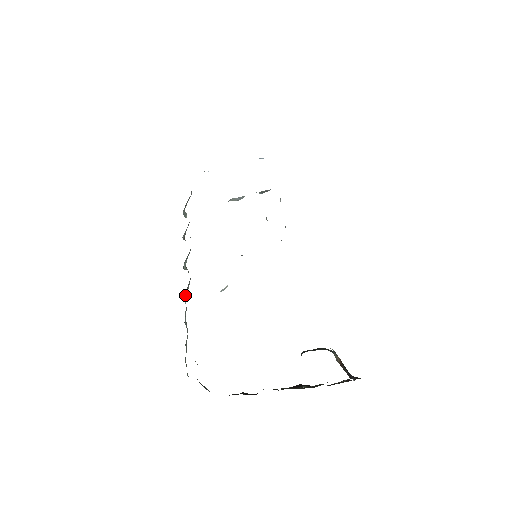
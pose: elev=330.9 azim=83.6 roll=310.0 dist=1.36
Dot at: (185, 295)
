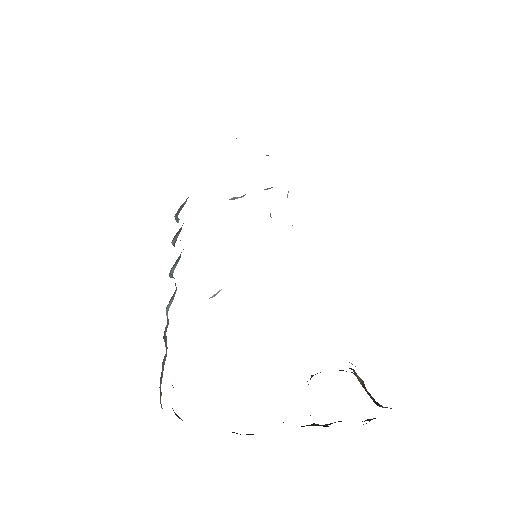
Dot at: (168, 307)
